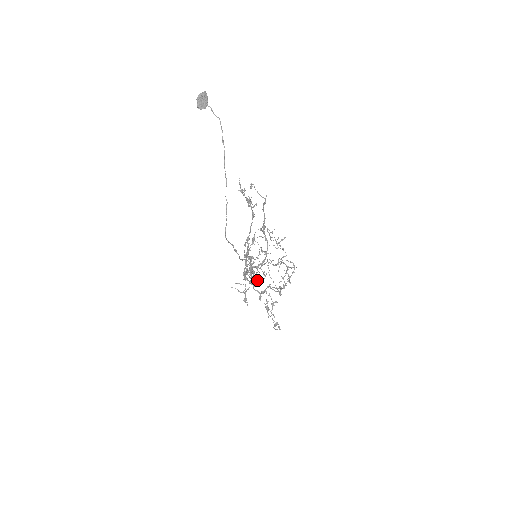
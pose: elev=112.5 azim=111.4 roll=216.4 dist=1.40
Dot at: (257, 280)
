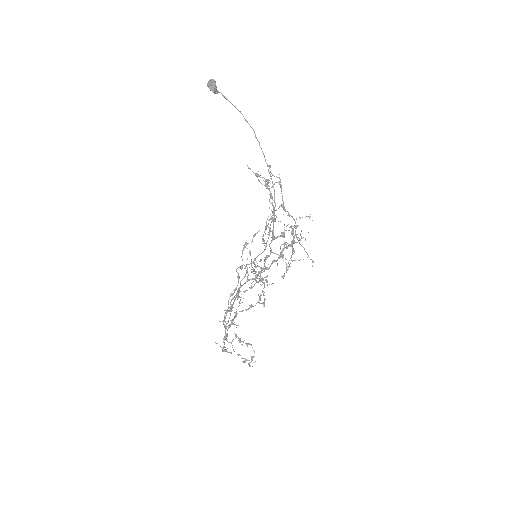
Dot at: (263, 282)
